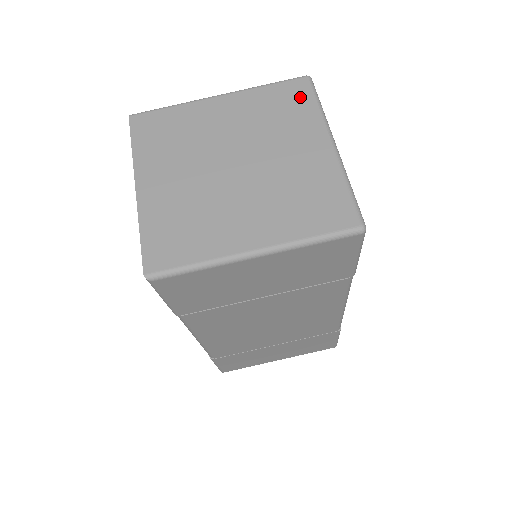
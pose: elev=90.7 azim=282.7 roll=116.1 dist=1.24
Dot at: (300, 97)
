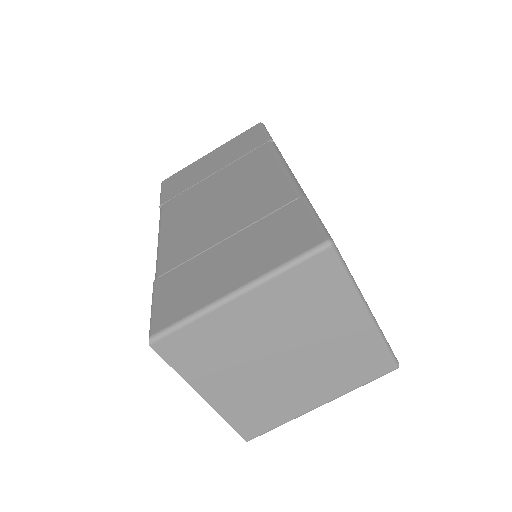
Dot at: (328, 276)
